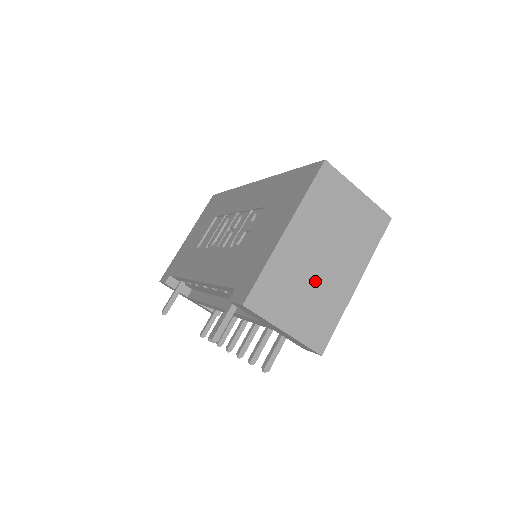
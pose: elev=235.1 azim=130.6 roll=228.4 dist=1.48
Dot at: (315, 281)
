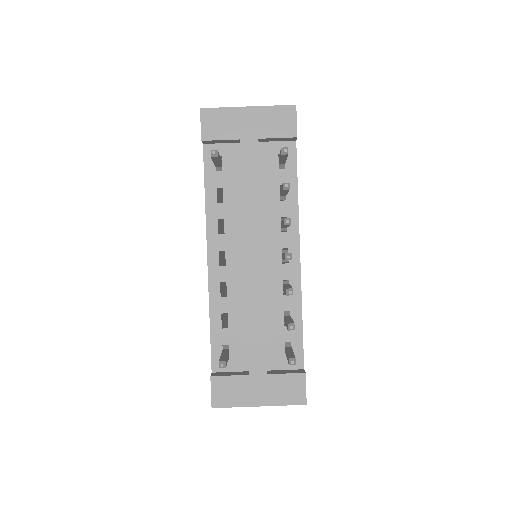
Dot at: occluded
